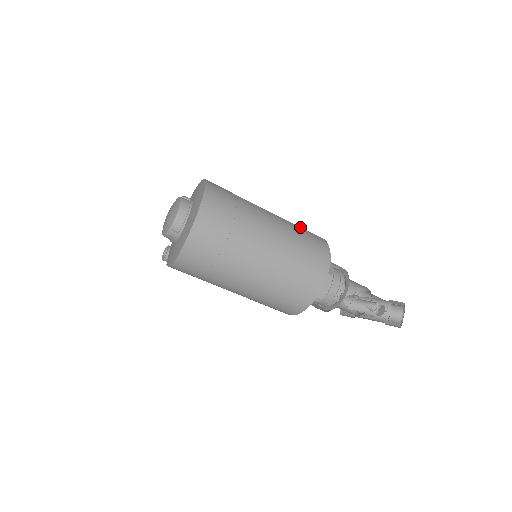
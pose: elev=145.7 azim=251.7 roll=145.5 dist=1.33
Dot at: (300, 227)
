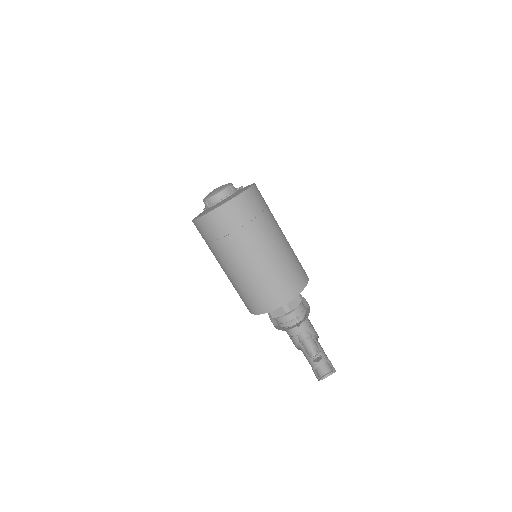
Dot at: (295, 264)
